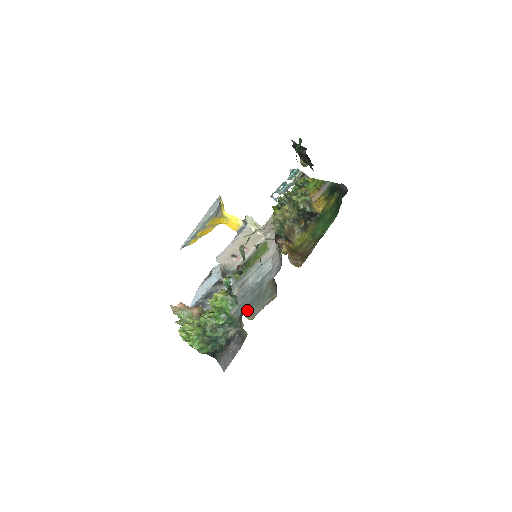
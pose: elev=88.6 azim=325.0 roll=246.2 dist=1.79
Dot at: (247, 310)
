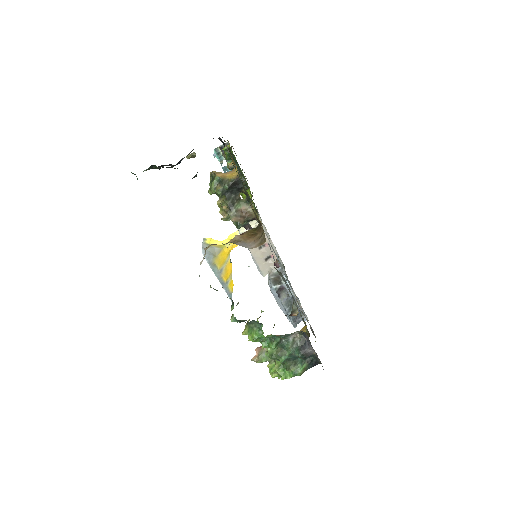
Dot at: (292, 306)
